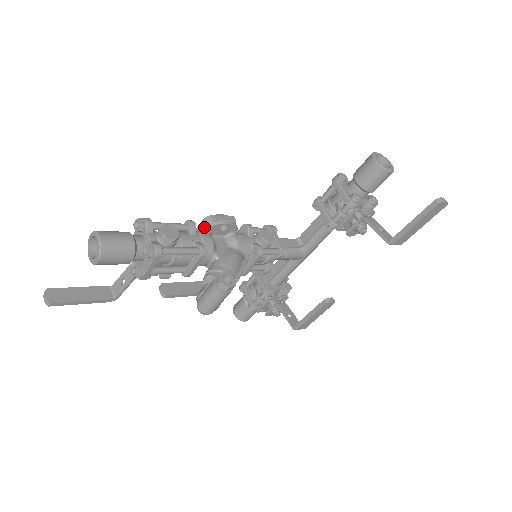
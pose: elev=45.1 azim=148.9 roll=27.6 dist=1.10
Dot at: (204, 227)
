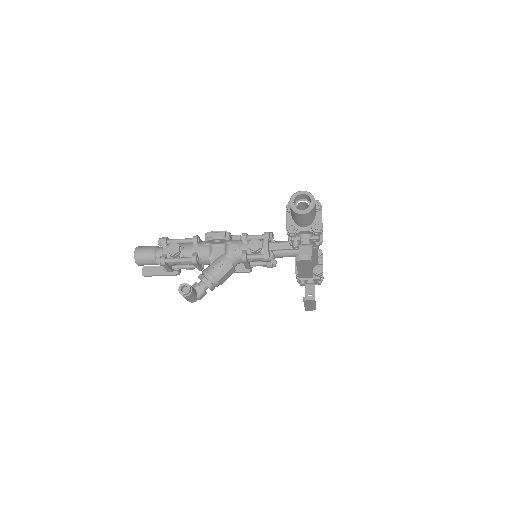
Dot at: (205, 240)
